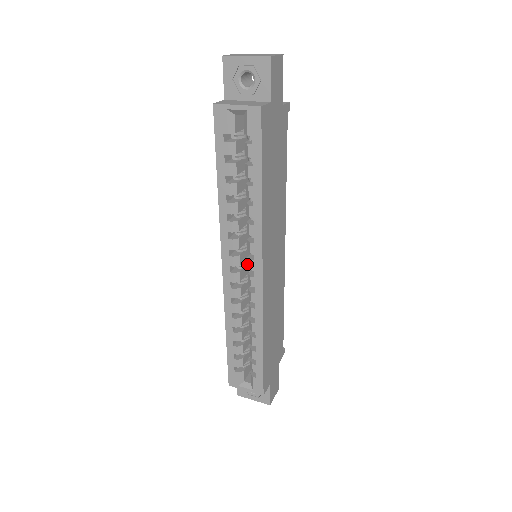
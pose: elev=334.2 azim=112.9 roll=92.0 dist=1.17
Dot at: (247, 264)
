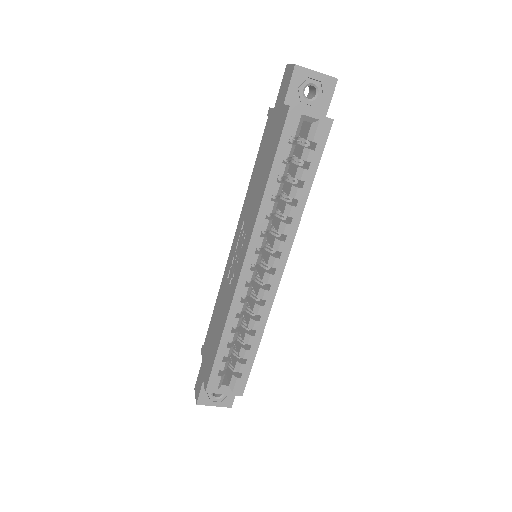
Dot at: occluded
